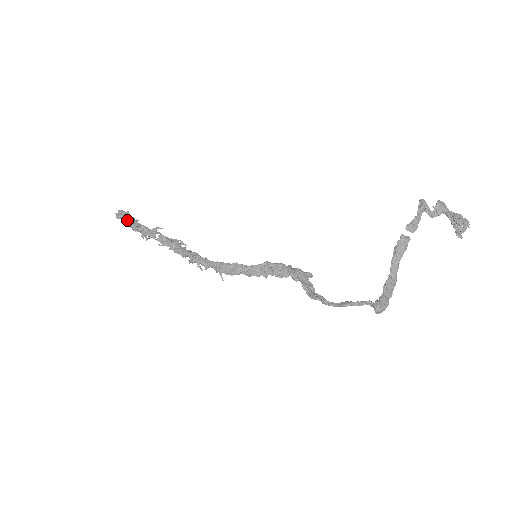
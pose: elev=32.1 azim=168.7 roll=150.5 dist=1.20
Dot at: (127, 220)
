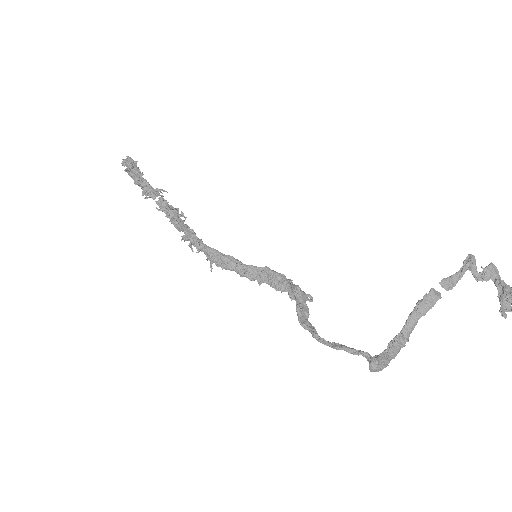
Dot at: (132, 170)
